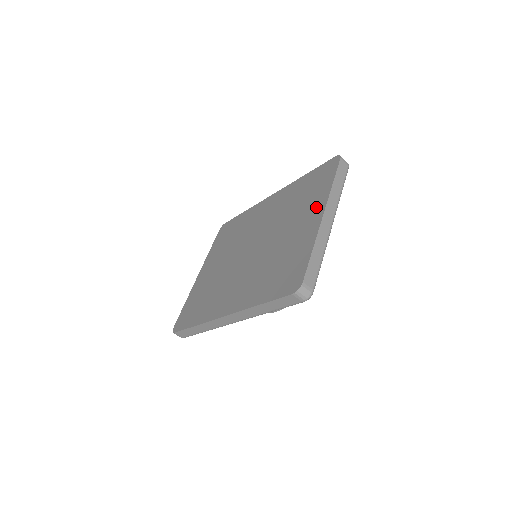
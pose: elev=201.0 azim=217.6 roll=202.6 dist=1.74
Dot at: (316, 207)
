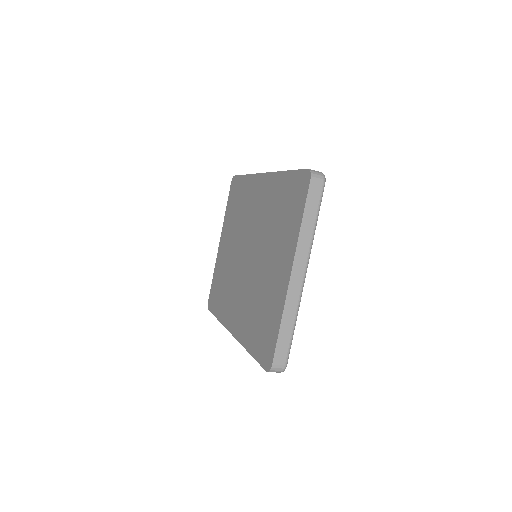
Dot at: (287, 253)
